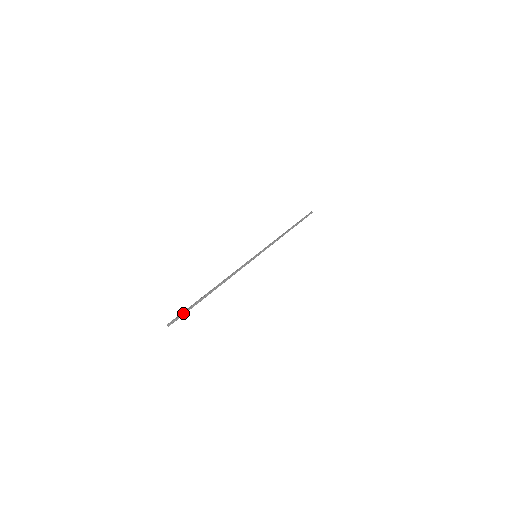
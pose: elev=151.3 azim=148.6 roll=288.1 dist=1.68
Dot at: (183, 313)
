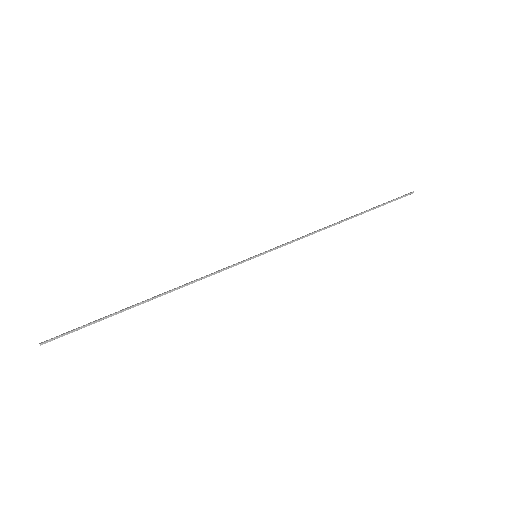
Dot at: (76, 328)
